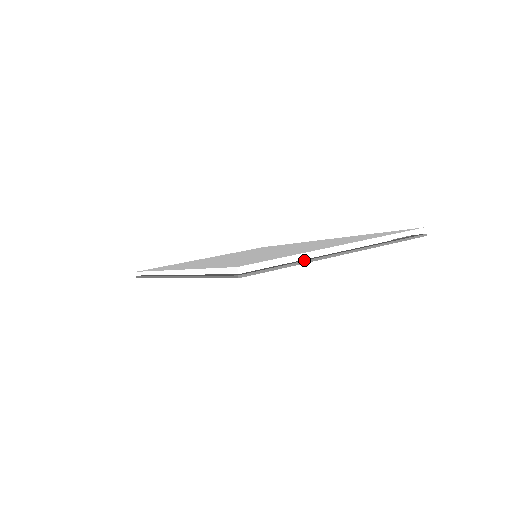
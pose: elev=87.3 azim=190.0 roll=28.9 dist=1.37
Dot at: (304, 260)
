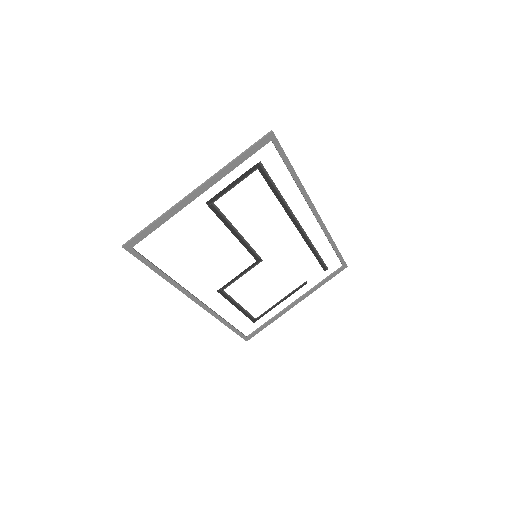
Dot at: (167, 212)
